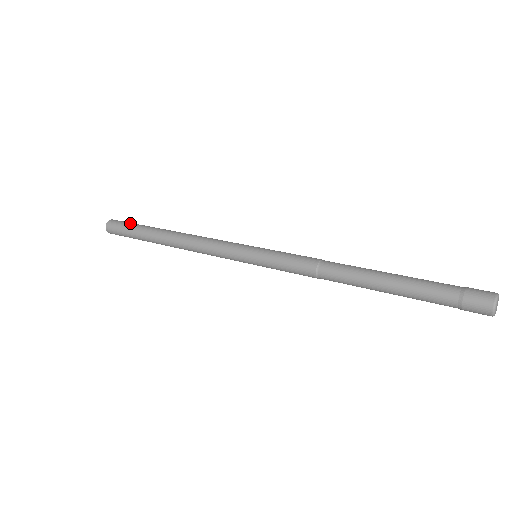
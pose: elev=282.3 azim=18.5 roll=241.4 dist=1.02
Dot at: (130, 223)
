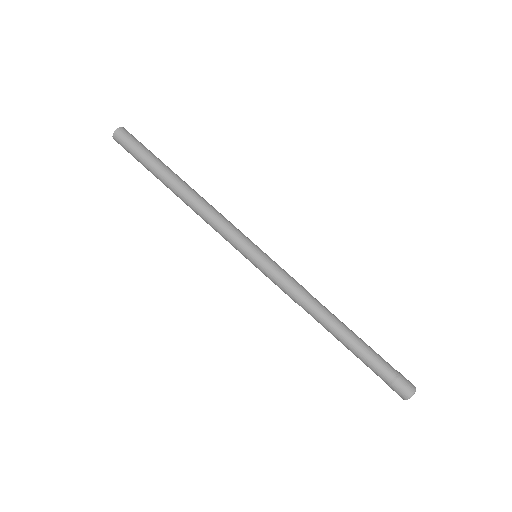
Dot at: occluded
